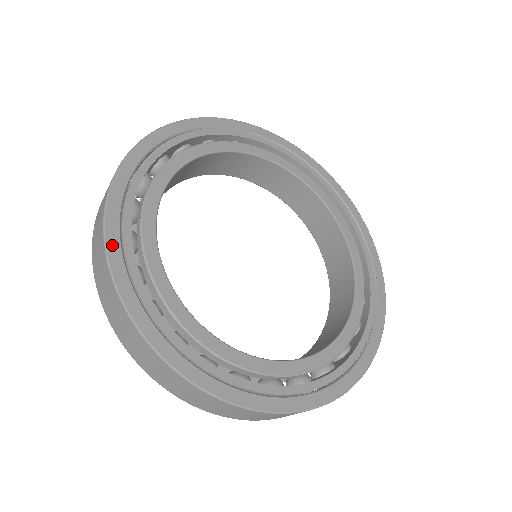
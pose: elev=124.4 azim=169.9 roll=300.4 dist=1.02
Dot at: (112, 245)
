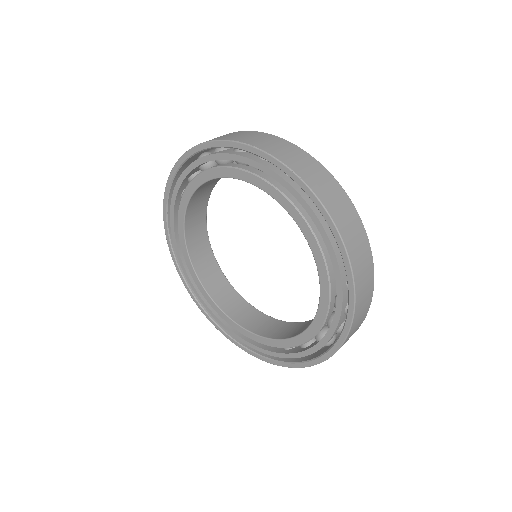
Dot at: occluded
